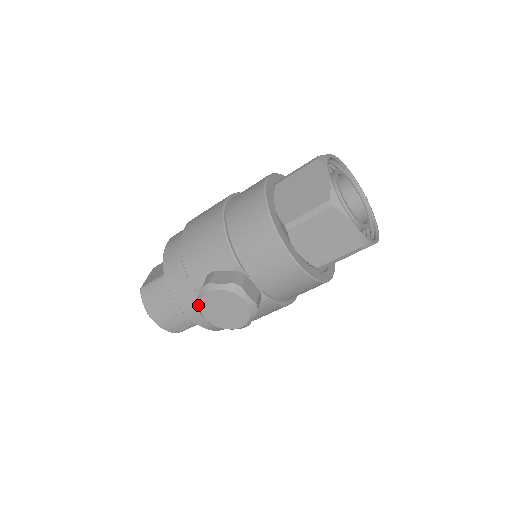
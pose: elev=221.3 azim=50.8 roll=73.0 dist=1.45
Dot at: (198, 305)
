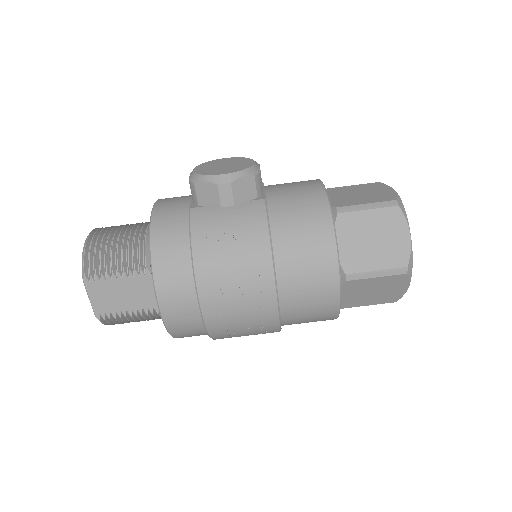
Dot at: occluded
